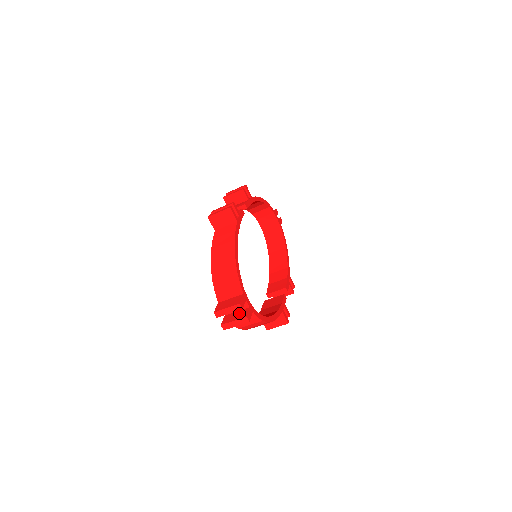
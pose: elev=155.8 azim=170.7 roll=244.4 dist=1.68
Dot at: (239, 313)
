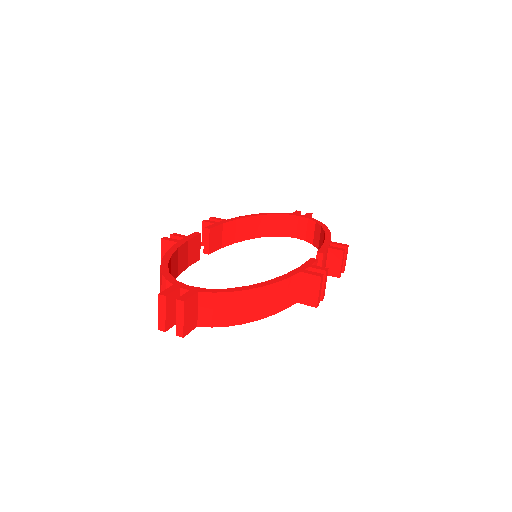
Dot at: occluded
